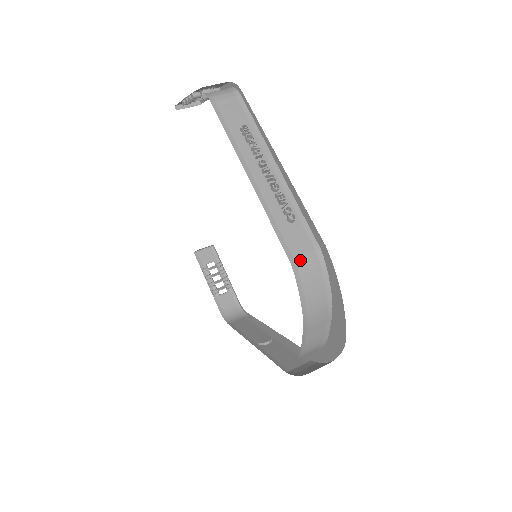
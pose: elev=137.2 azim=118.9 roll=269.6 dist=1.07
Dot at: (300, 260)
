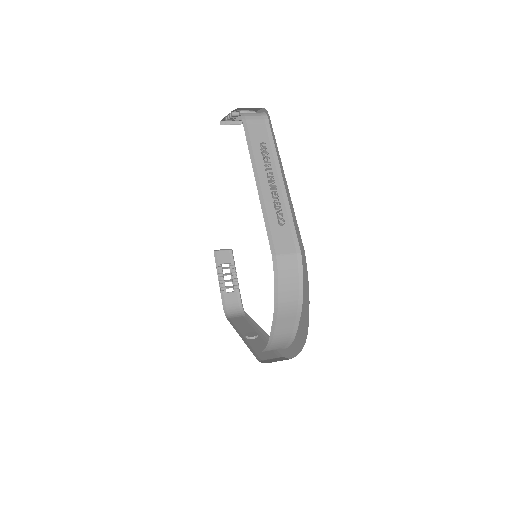
Dot at: (281, 257)
